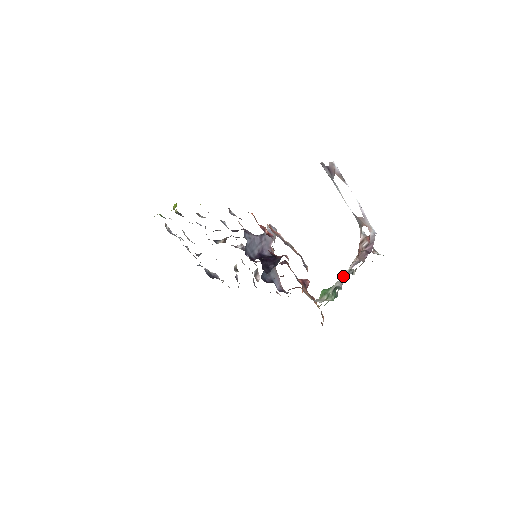
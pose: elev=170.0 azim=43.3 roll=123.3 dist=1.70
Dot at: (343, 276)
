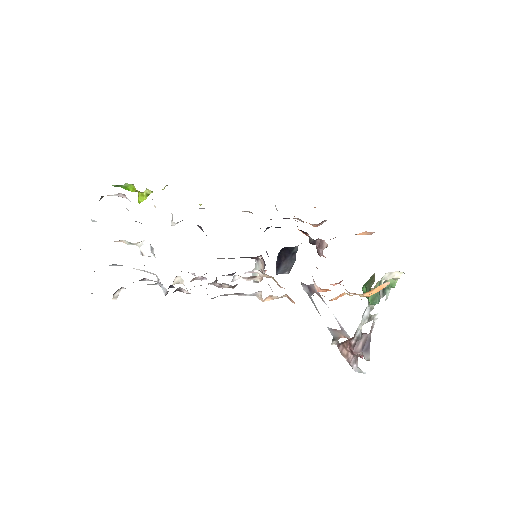
Dot at: (367, 309)
